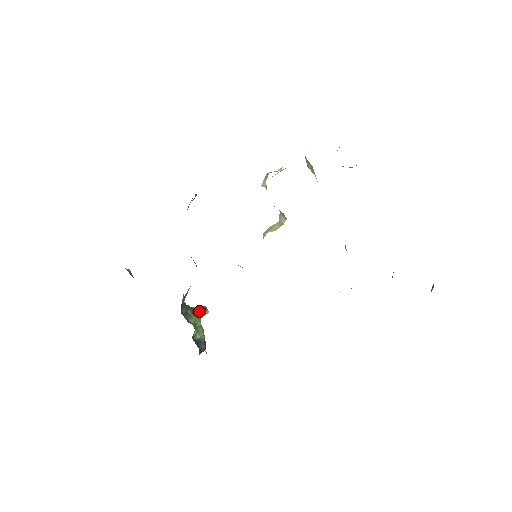
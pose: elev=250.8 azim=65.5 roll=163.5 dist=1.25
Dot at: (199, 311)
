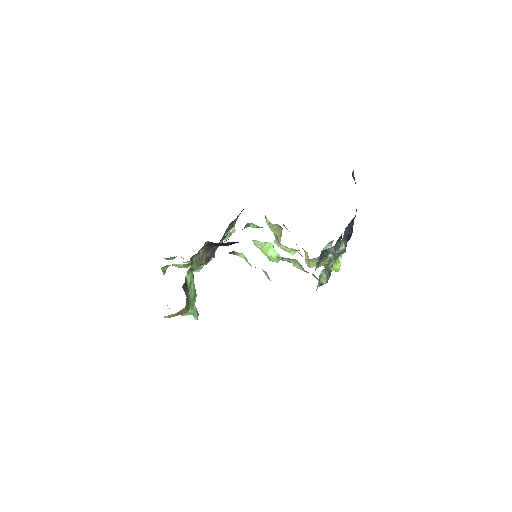
Dot at: (195, 298)
